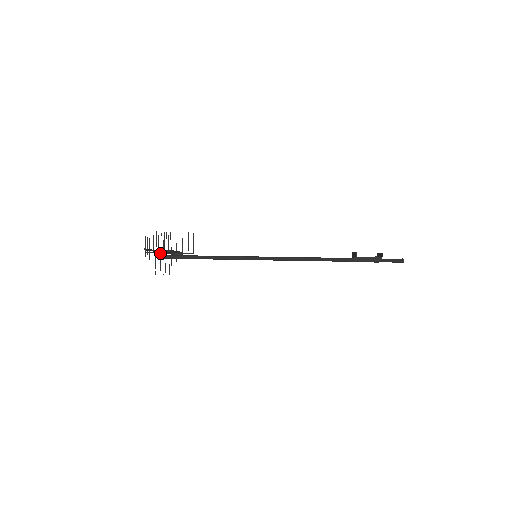
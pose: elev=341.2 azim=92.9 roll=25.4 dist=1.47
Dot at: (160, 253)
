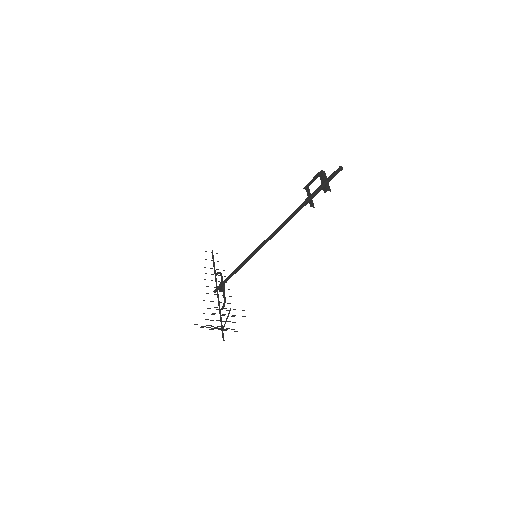
Dot at: (216, 328)
